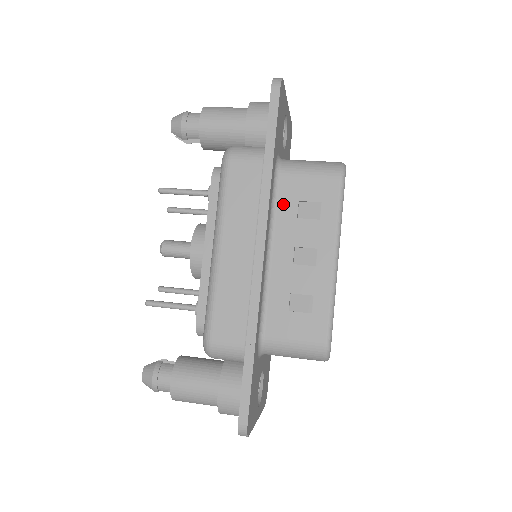
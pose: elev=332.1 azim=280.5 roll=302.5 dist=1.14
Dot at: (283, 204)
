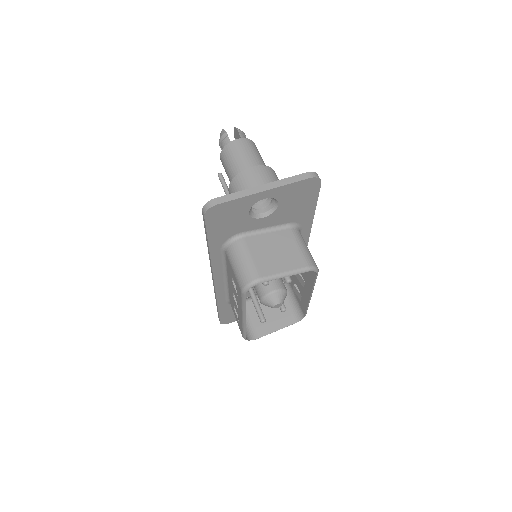
Dot at: (228, 267)
